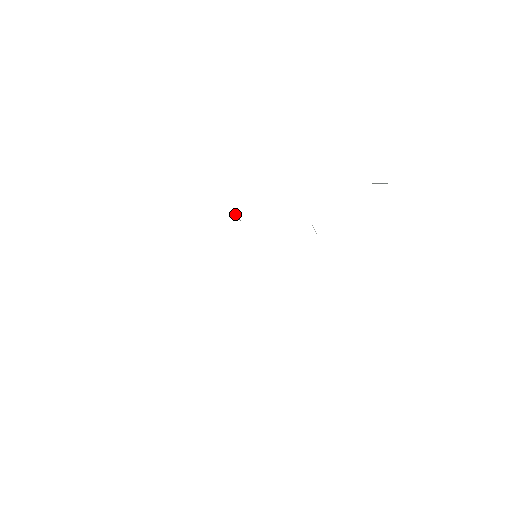
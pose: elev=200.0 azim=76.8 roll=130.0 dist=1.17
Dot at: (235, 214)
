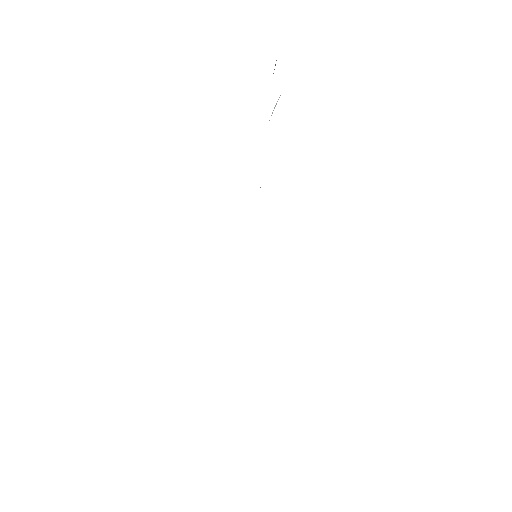
Dot at: occluded
